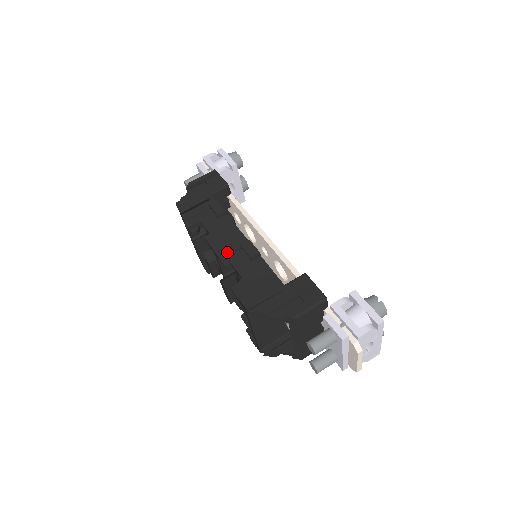
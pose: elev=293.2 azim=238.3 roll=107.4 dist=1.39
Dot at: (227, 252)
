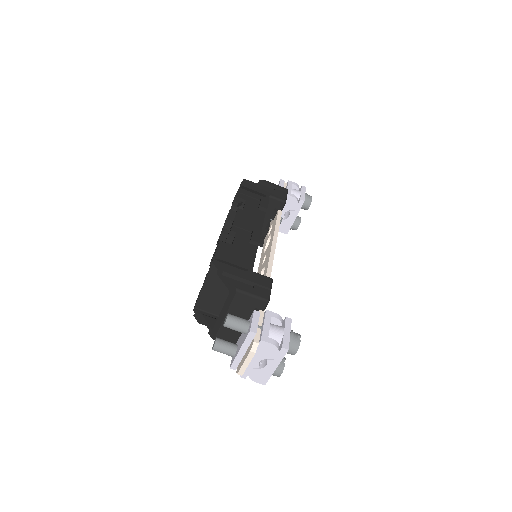
Dot at: (241, 226)
